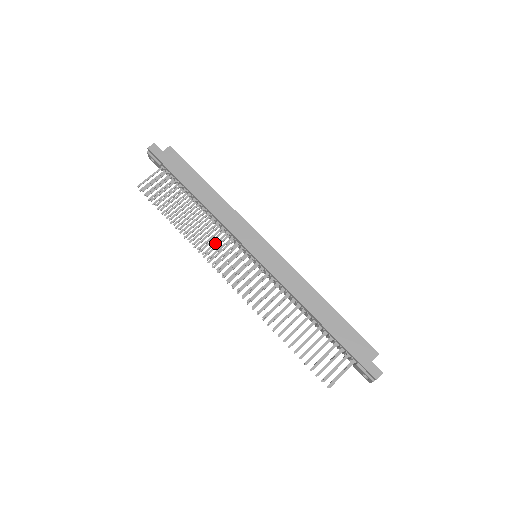
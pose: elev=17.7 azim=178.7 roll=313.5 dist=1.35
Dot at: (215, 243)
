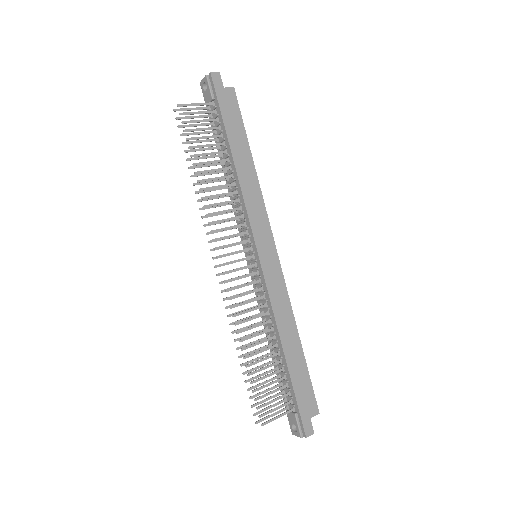
Dot at: (226, 219)
